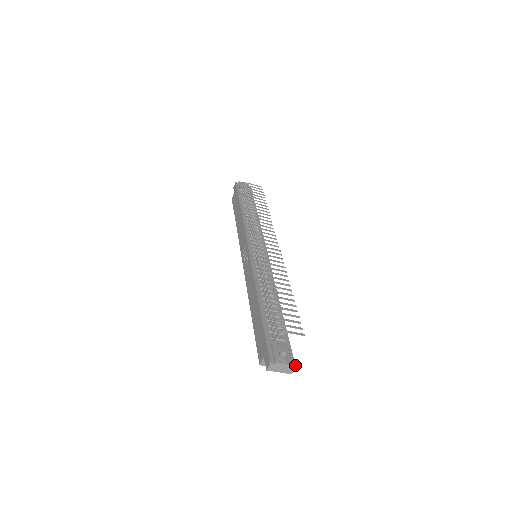
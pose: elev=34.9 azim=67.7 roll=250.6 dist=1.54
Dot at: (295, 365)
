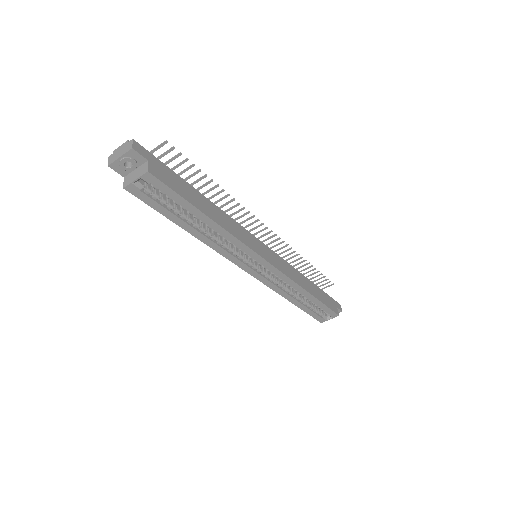
Dot at: (135, 141)
